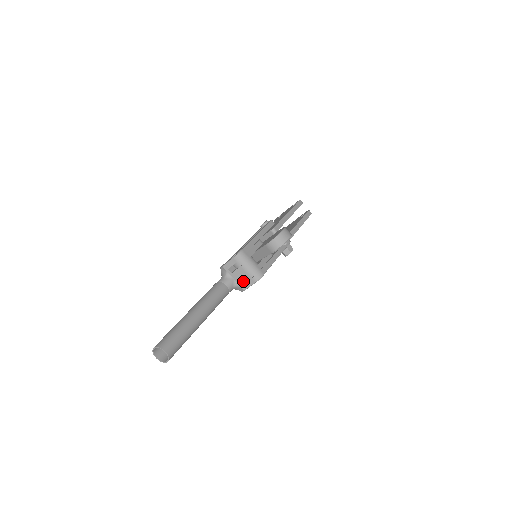
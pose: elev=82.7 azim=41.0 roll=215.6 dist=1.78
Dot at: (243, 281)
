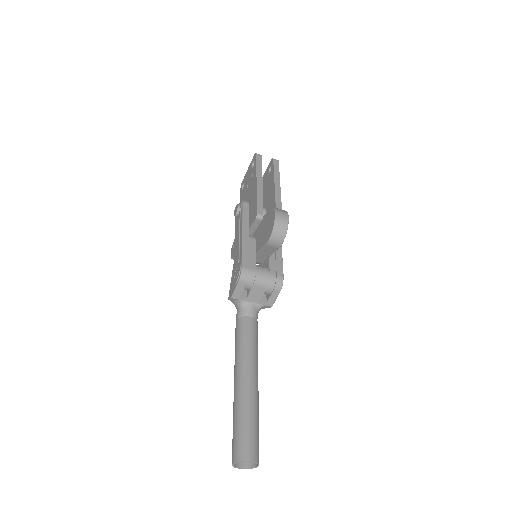
Dot at: (264, 297)
